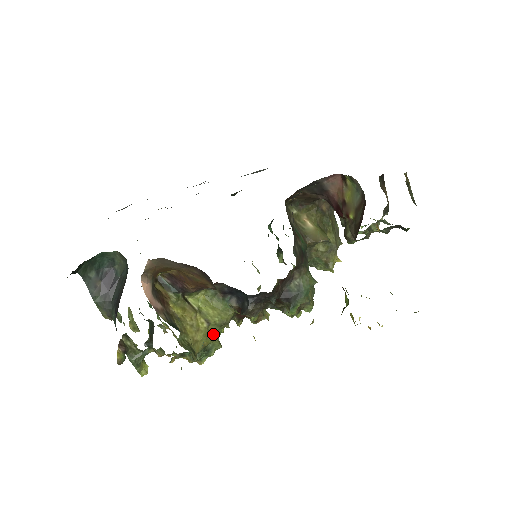
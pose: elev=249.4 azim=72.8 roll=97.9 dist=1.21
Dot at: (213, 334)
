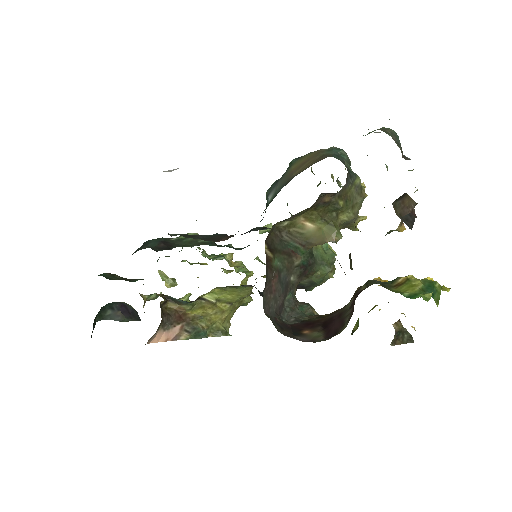
Dot at: (240, 301)
